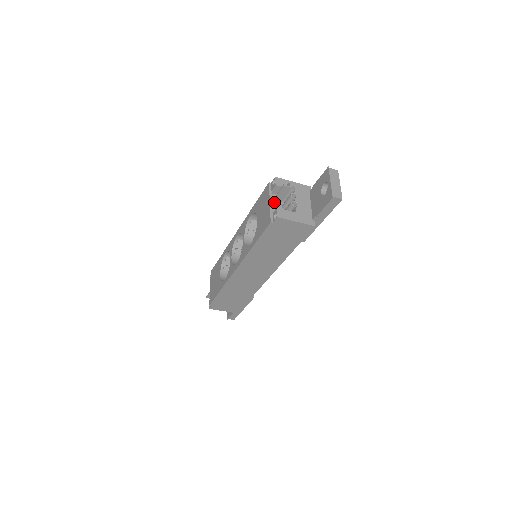
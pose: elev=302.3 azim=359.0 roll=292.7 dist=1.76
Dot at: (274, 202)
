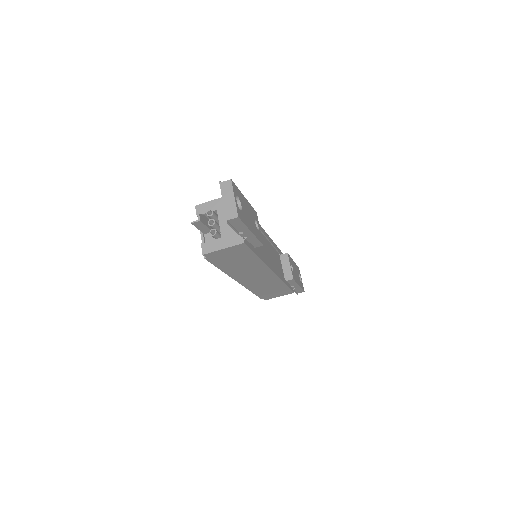
Dot at: (205, 232)
